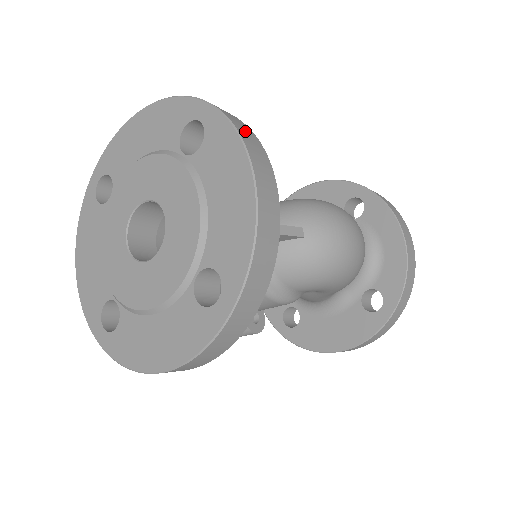
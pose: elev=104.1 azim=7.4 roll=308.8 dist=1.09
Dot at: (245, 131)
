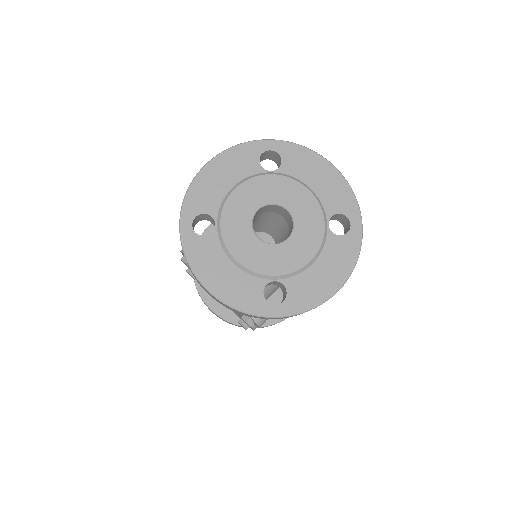
Dot at: occluded
